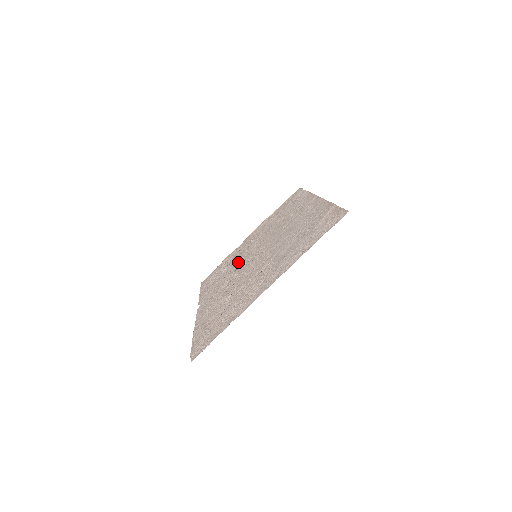
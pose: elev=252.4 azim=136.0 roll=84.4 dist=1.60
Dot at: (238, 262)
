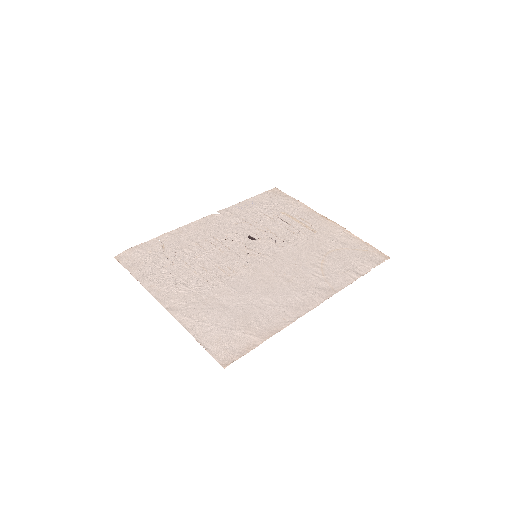
Dot at: (267, 231)
